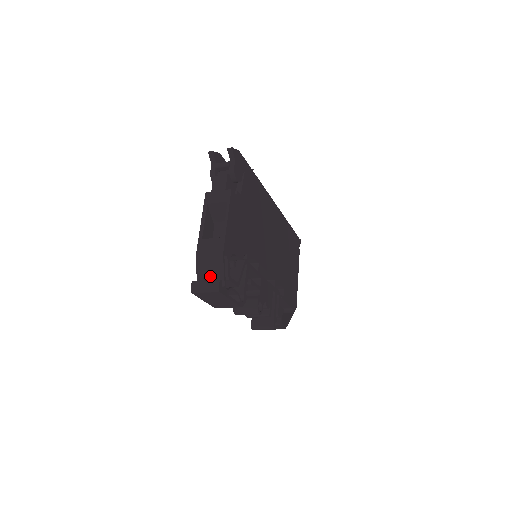
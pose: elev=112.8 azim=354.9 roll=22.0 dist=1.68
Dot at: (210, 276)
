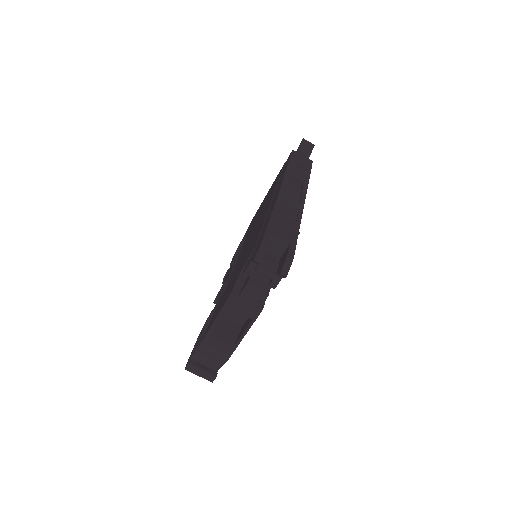
Dot at: (207, 361)
